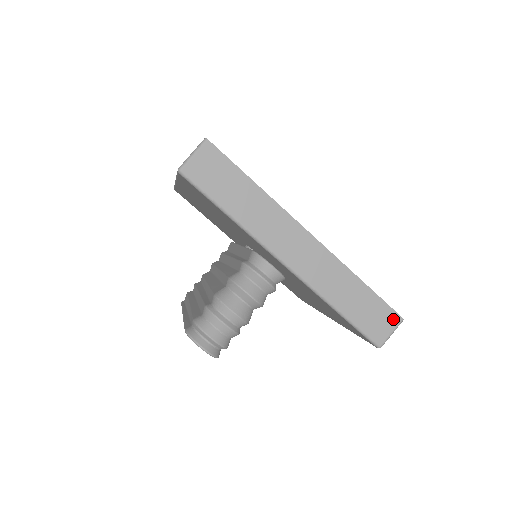
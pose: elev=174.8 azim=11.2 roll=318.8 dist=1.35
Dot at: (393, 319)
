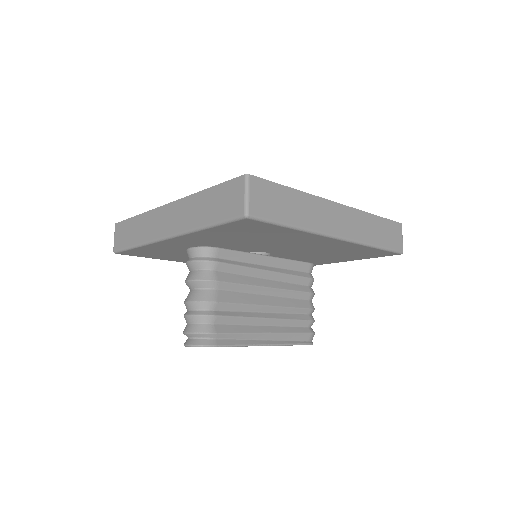
Dot at: (238, 185)
